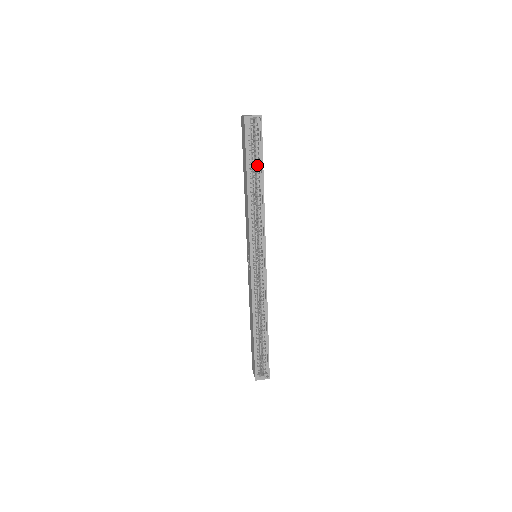
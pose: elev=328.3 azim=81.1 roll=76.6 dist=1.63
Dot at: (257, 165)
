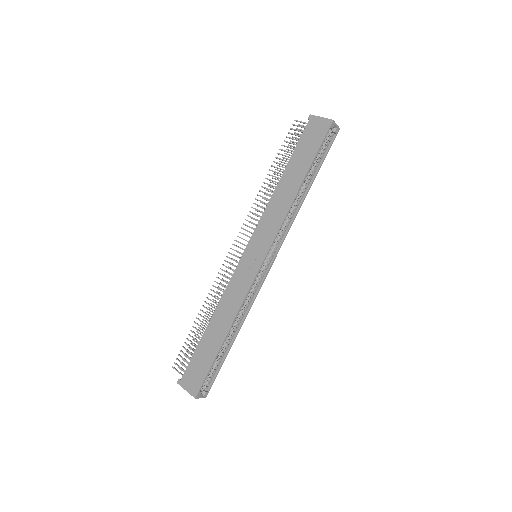
Dot at: (314, 169)
